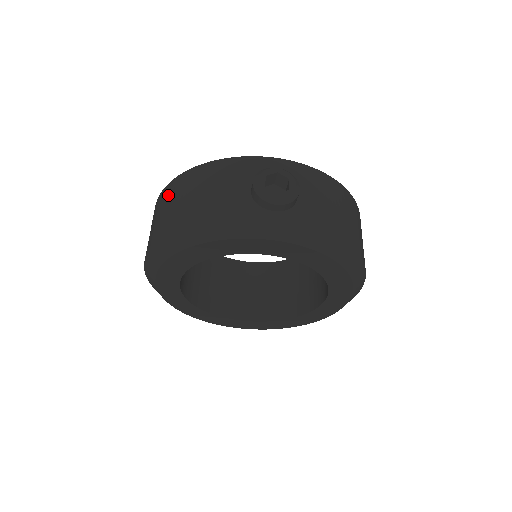
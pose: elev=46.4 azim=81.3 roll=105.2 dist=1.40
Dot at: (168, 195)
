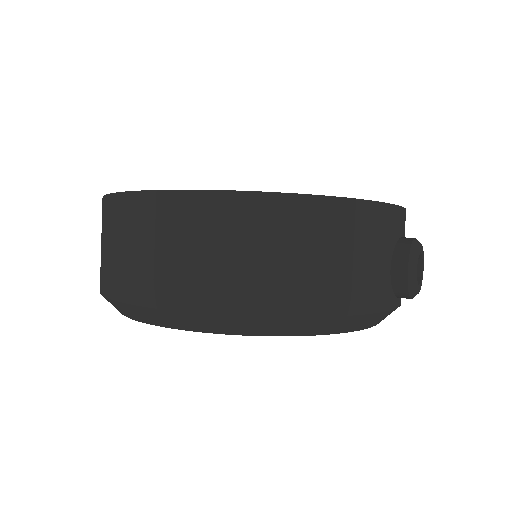
Dot at: (268, 225)
